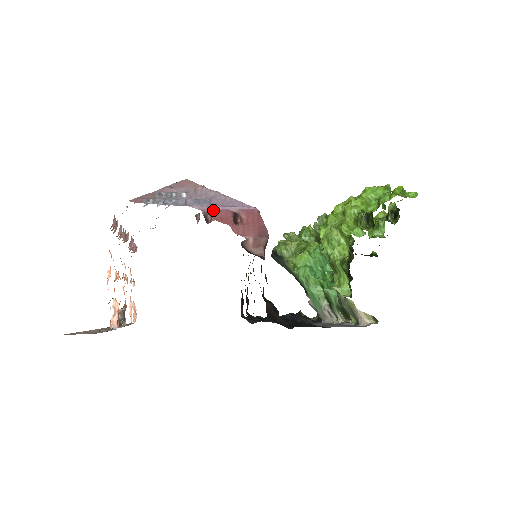
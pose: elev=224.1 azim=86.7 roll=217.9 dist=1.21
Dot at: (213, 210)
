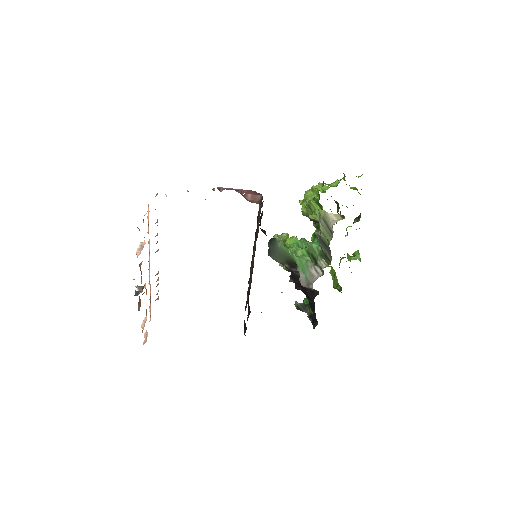
Dot at: (224, 188)
